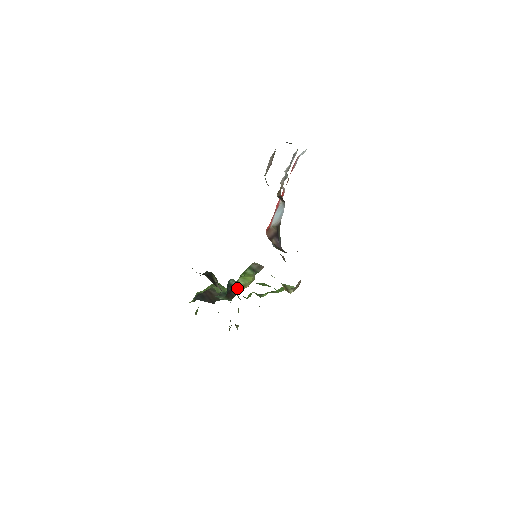
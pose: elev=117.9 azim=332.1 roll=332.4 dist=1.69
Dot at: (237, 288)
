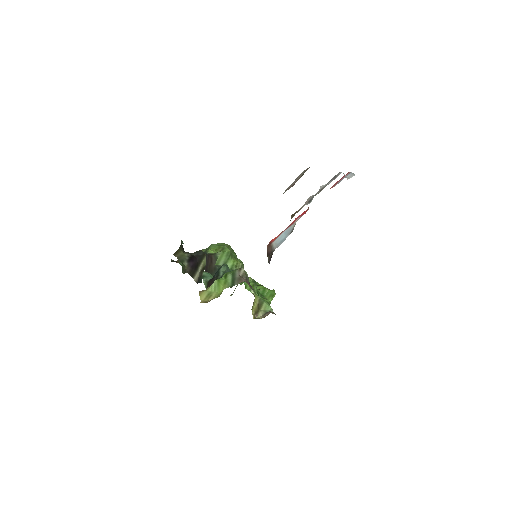
Dot at: (204, 293)
